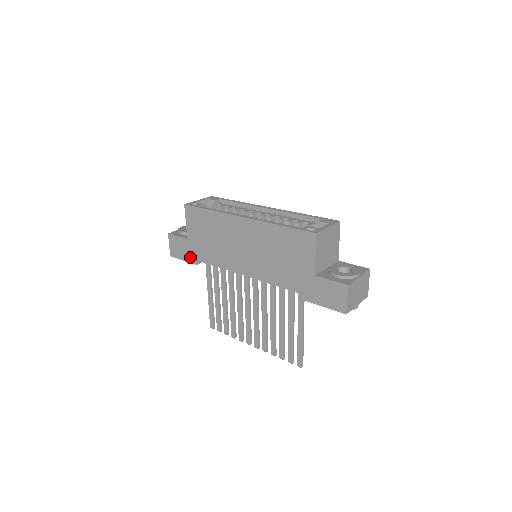
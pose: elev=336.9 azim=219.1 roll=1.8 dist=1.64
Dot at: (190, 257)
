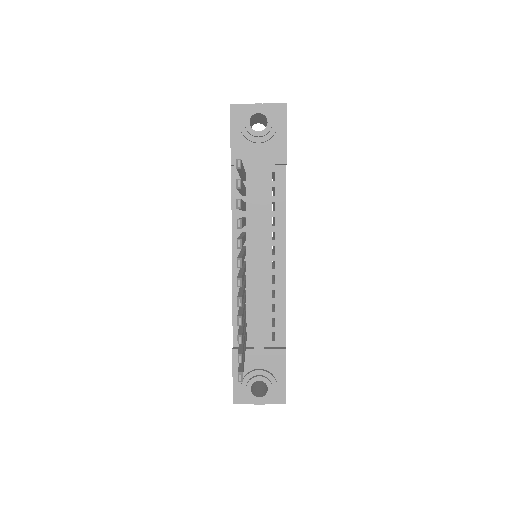
Dot at: occluded
